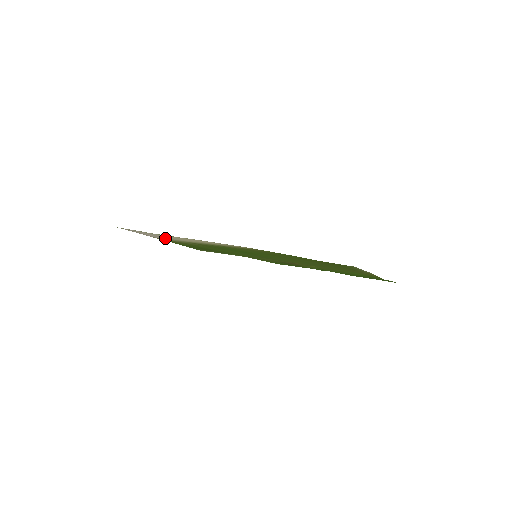
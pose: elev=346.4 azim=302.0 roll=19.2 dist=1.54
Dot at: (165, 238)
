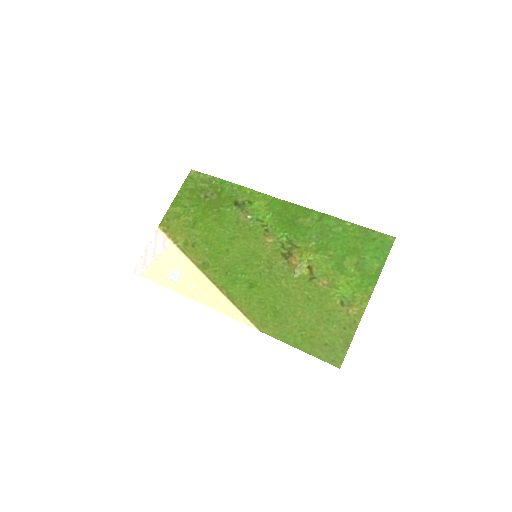
Dot at: (171, 253)
